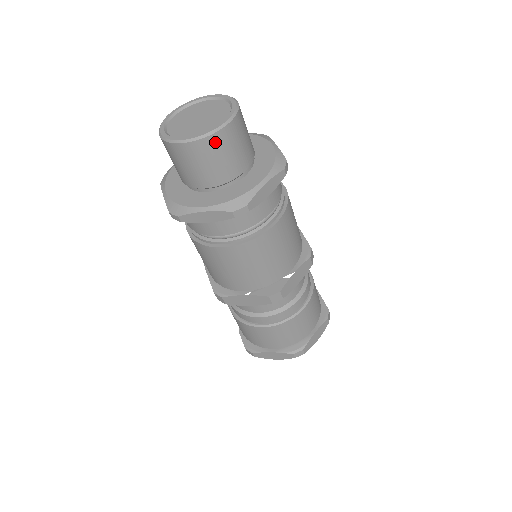
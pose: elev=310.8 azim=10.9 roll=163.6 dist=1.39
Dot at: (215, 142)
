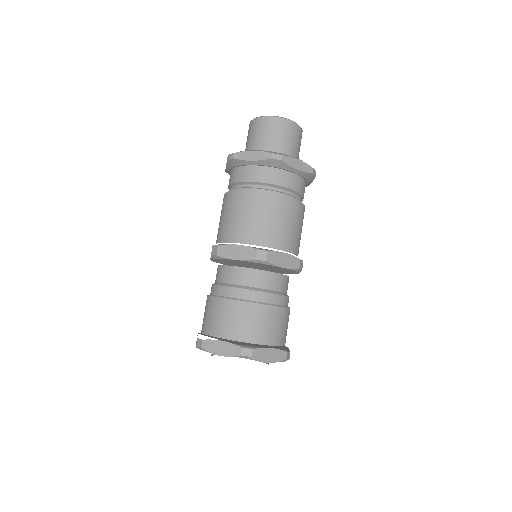
Dot at: (301, 134)
